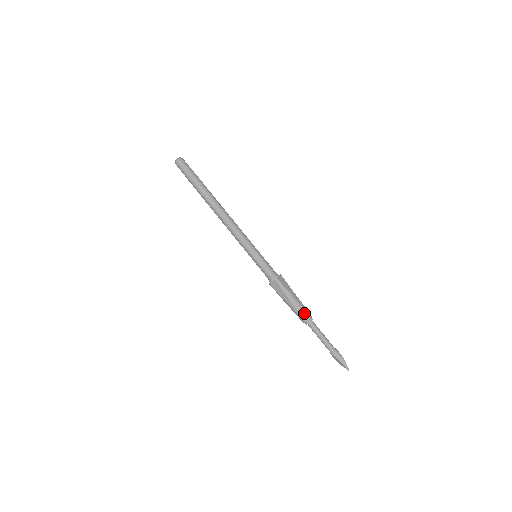
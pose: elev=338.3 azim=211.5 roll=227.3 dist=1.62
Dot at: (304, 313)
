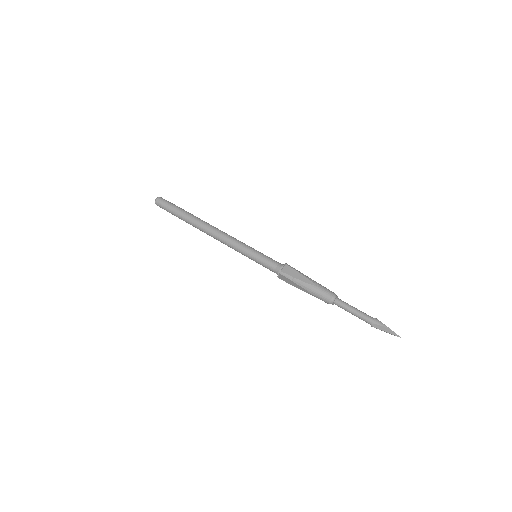
Dot at: (322, 295)
